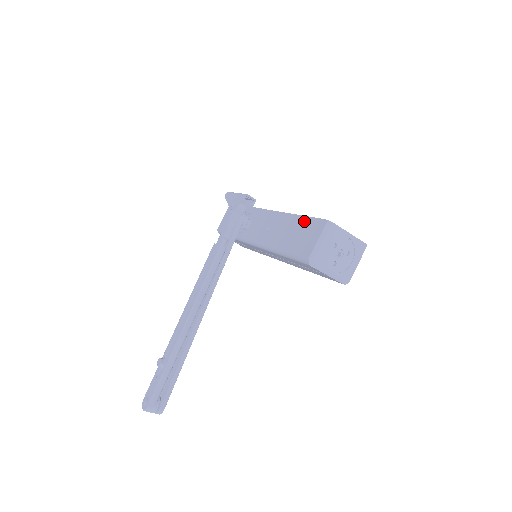
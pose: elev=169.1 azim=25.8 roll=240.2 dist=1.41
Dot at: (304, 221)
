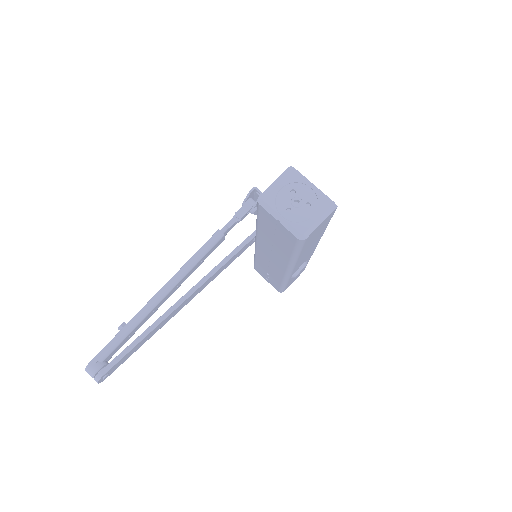
Dot at: occluded
